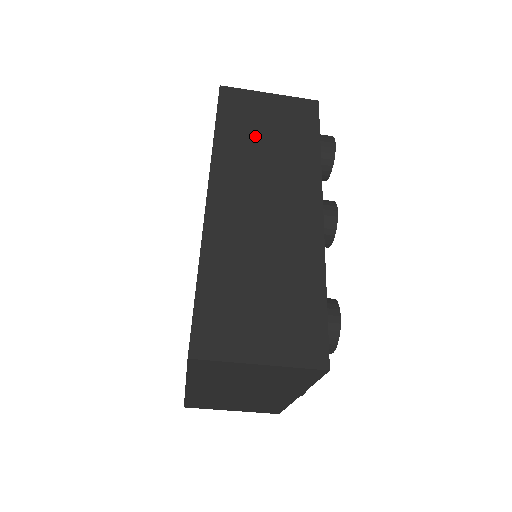
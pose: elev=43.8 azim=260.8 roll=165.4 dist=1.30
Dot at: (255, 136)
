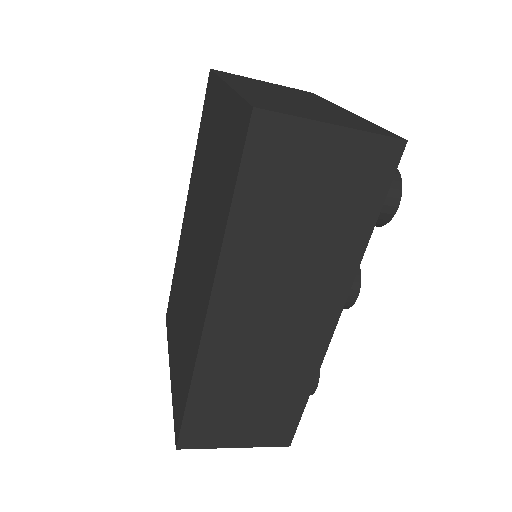
Dot at: (288, 217)
